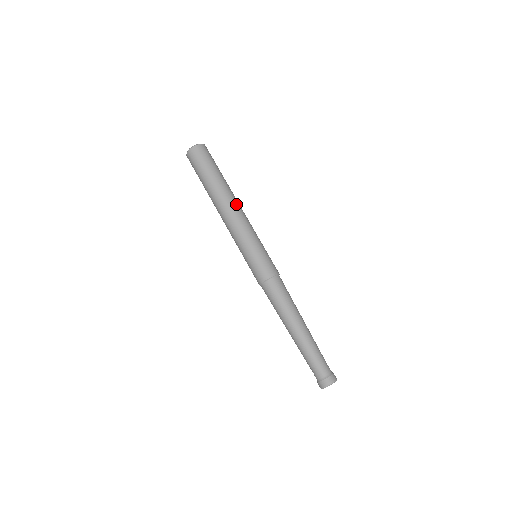
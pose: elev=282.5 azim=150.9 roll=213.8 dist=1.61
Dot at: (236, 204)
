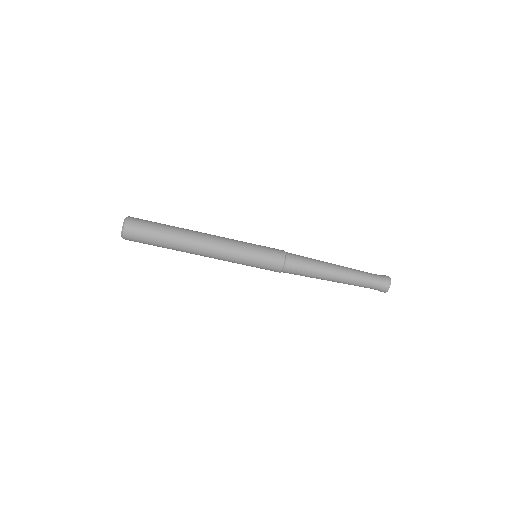
Dot at: (202, 246)
